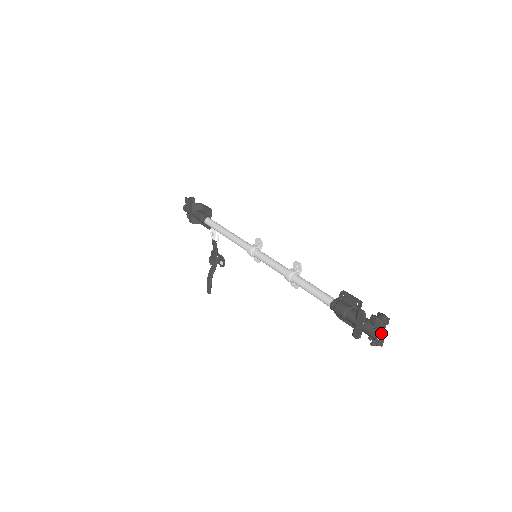
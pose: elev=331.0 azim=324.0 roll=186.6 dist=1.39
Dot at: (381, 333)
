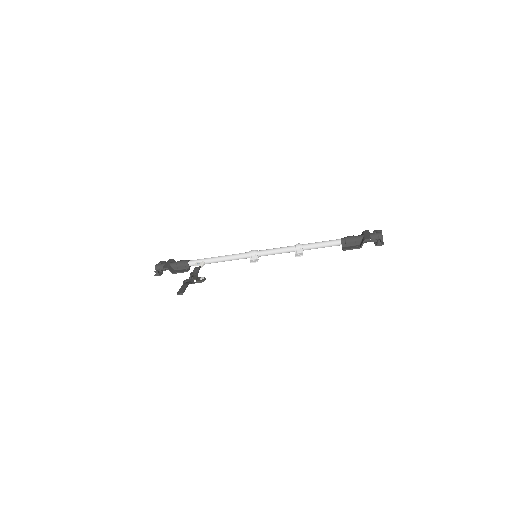
Dot at: occluded
